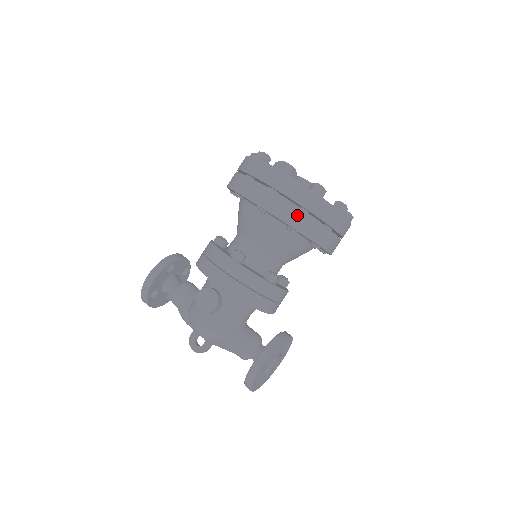
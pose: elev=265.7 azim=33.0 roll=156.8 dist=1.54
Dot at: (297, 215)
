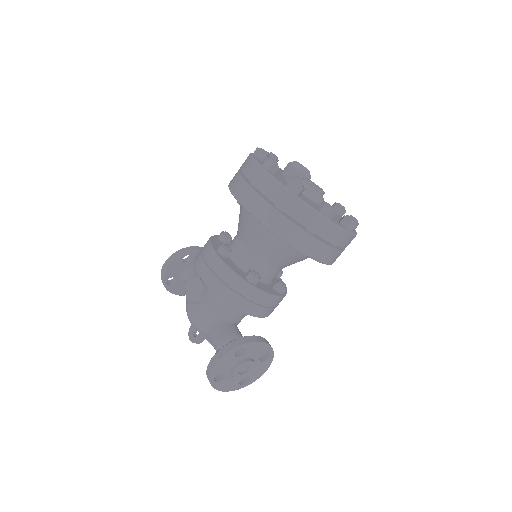
Dot at: (266, 210)
